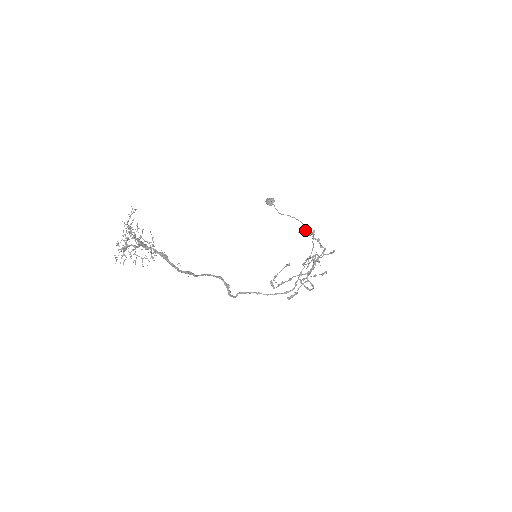
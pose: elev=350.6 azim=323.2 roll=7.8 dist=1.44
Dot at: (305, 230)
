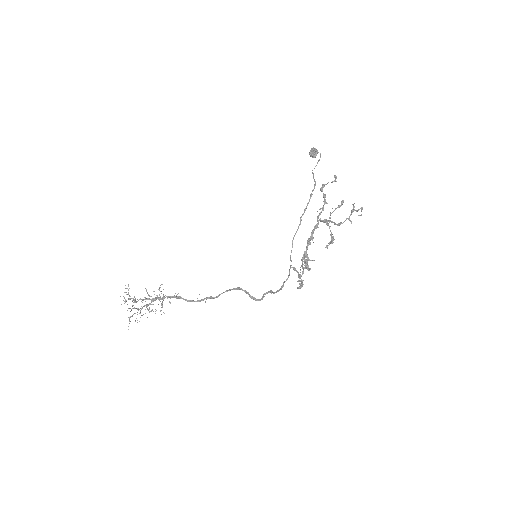
Dot at: (322, 184)
